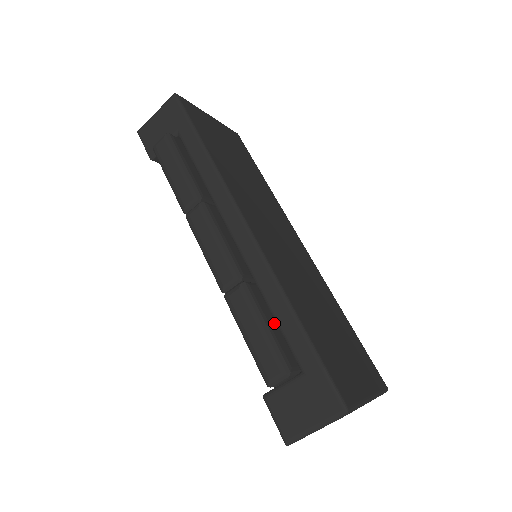
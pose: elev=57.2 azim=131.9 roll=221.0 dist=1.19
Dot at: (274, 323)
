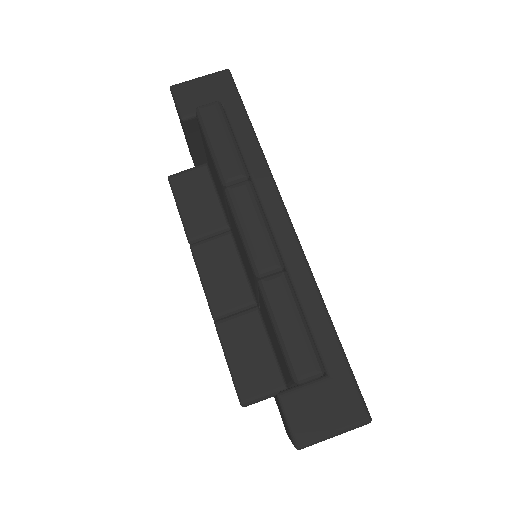
Dot at: occluded
